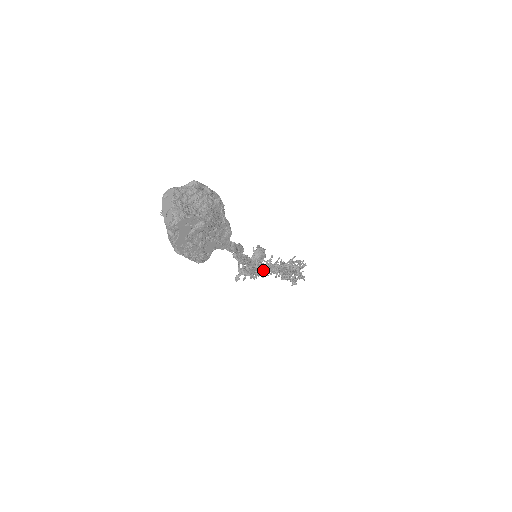
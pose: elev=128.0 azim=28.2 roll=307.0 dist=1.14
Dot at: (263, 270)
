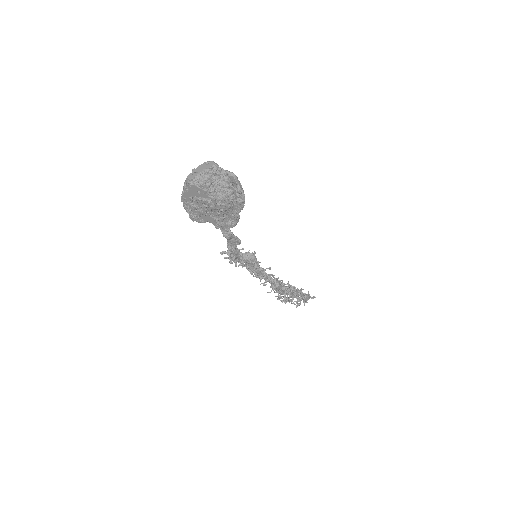
Dot at: occluded
